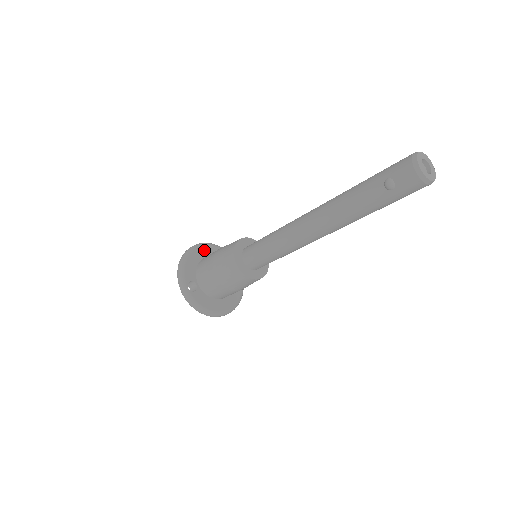
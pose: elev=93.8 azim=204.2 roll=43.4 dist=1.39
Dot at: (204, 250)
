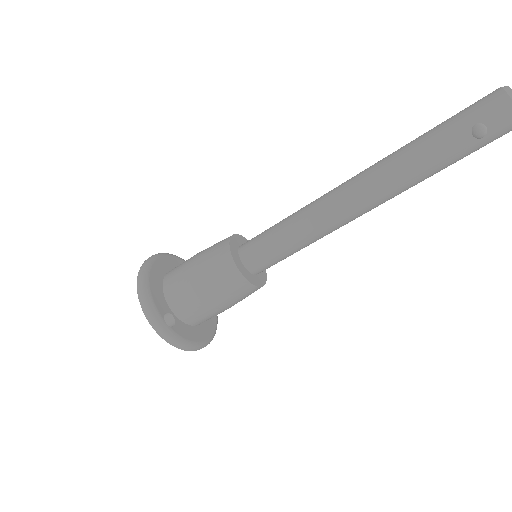
Dot at: (160, 265)
